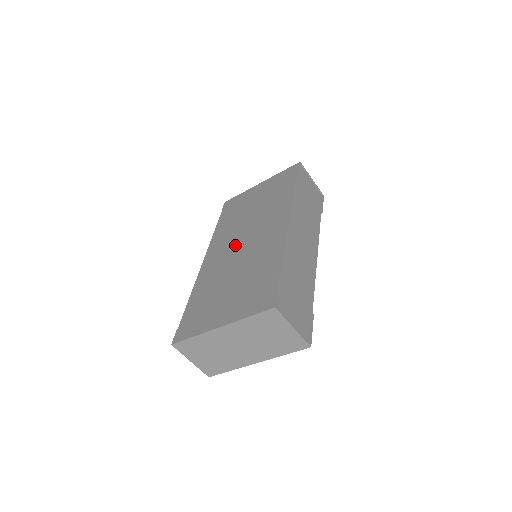
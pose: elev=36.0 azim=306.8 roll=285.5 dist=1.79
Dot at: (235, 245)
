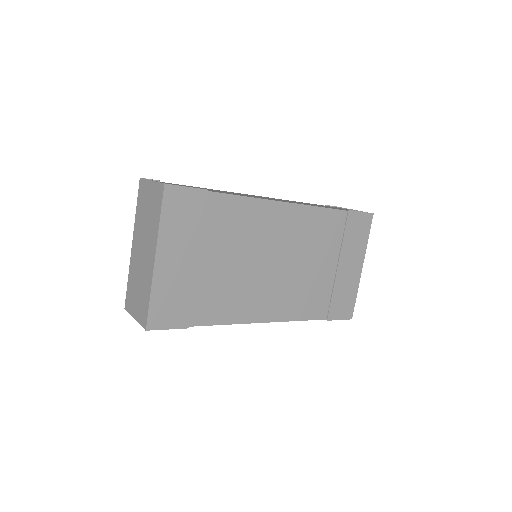
Dot at: occluded
